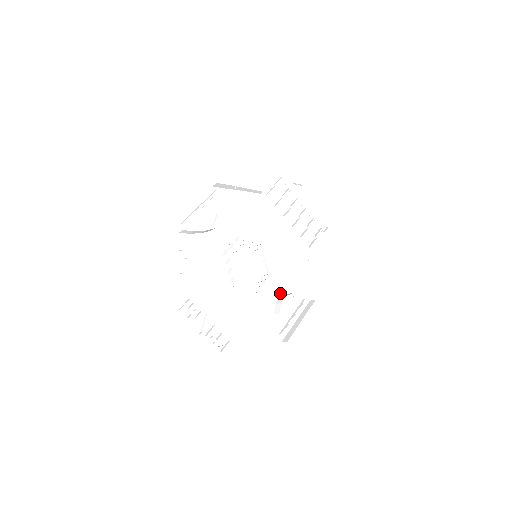
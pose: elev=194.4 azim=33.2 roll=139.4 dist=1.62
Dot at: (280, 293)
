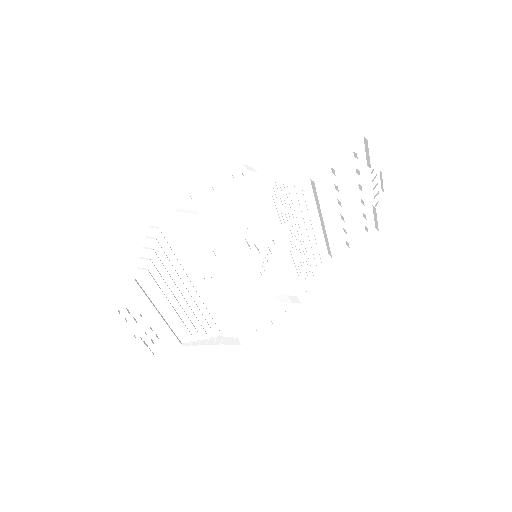
Dot at: (265, 293)
